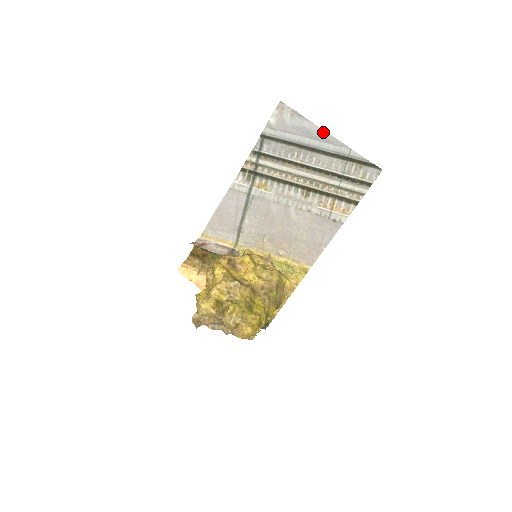
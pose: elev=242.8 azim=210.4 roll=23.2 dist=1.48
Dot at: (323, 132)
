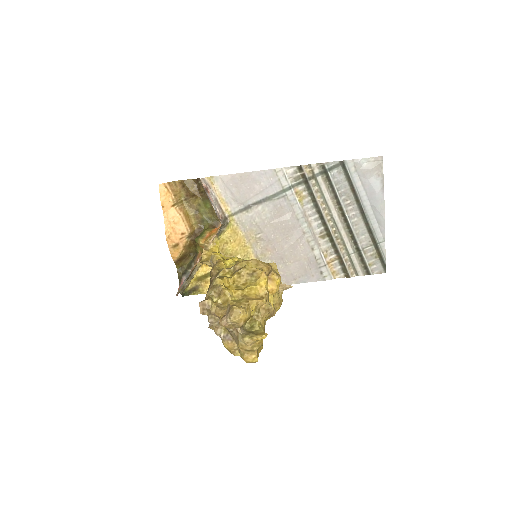
Dot at: (383, 211)
